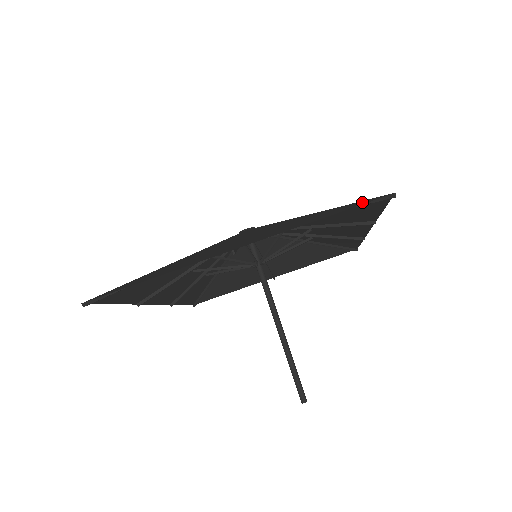
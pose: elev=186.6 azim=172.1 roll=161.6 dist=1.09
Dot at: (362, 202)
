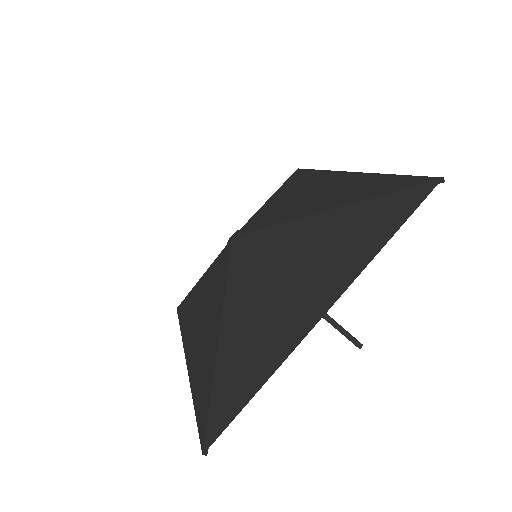
Dot at: (408, 197)
